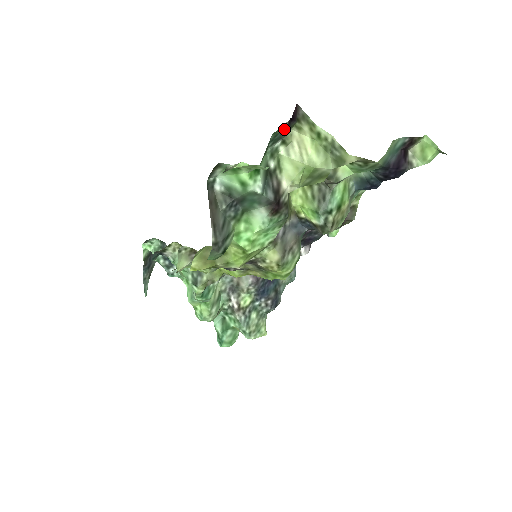
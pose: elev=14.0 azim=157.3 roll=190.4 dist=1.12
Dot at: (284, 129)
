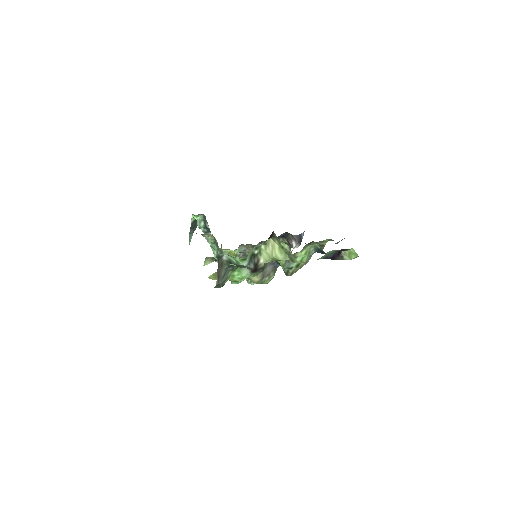
Dot at: occluded
